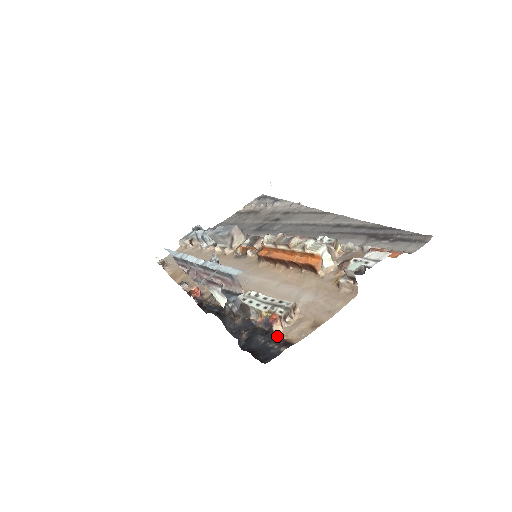
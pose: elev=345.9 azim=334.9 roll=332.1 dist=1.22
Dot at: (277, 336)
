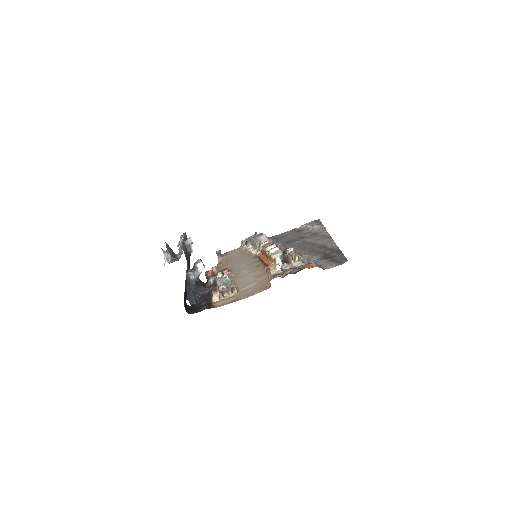
Dot at: (212, 302)
